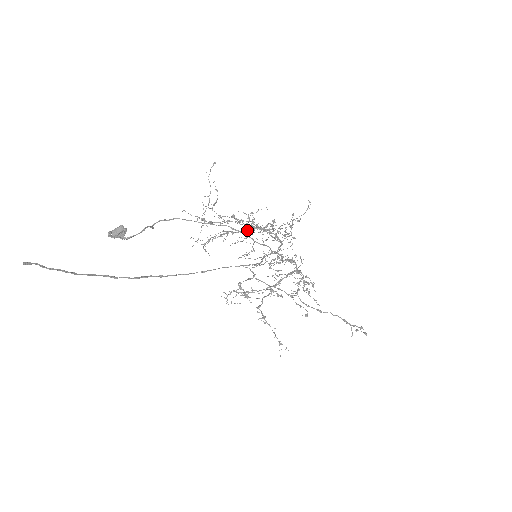
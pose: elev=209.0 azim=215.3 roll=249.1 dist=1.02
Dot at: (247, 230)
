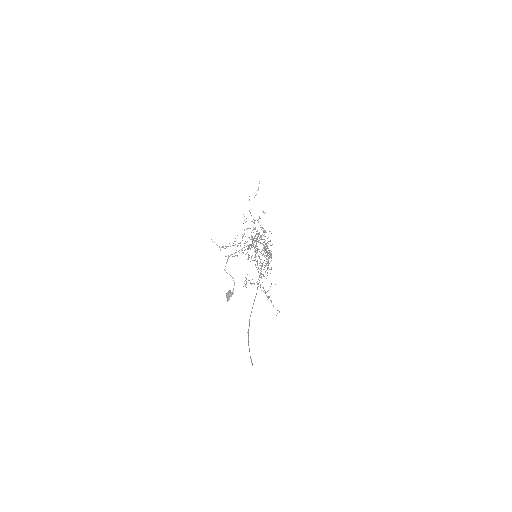
Dot at: (251, 239)
